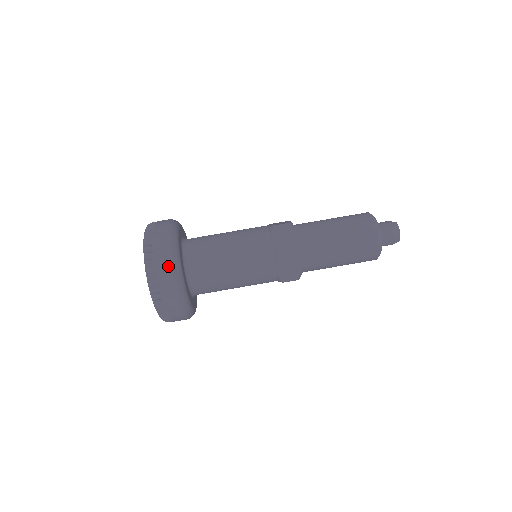
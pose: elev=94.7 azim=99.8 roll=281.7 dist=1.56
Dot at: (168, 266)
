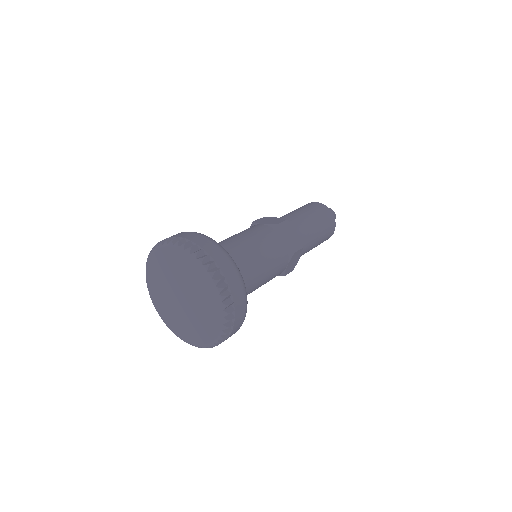
Dot at: occluded
